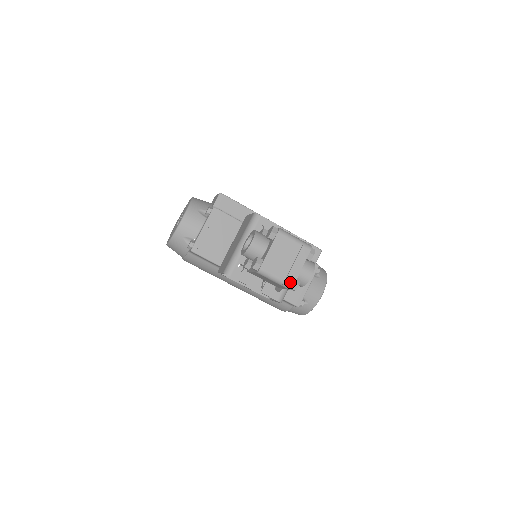
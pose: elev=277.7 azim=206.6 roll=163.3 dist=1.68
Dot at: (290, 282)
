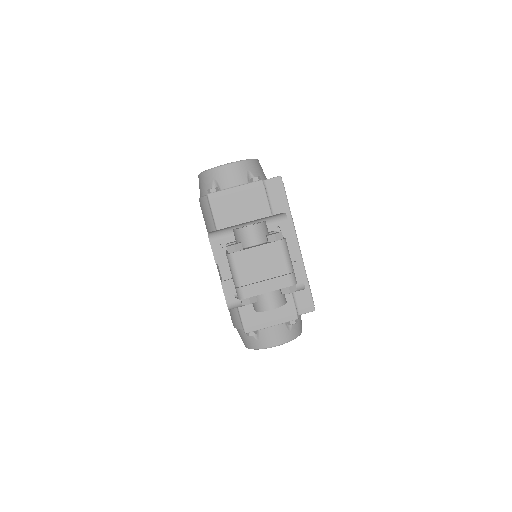
Dot at: (245, 292)
